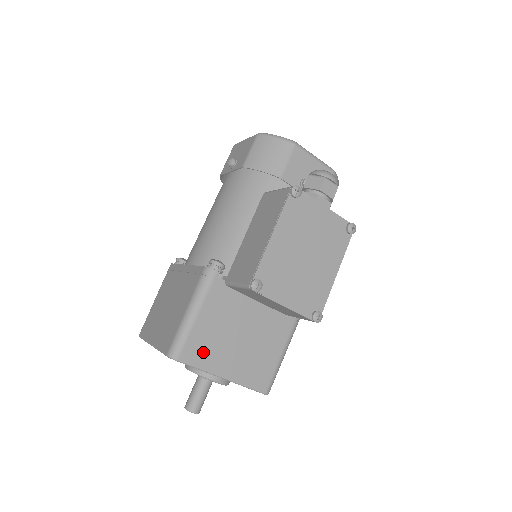
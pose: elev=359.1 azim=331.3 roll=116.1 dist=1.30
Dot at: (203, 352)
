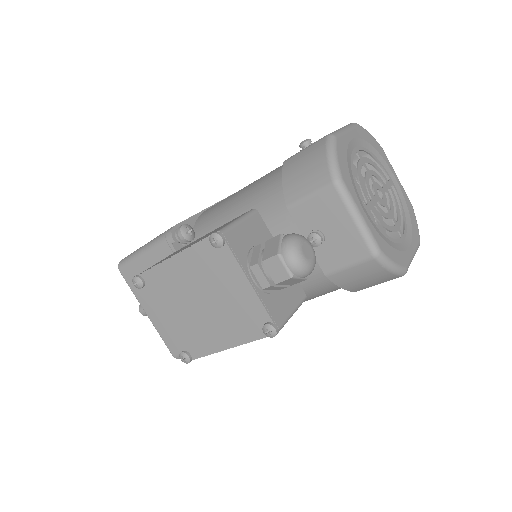
Dot at: occluded
